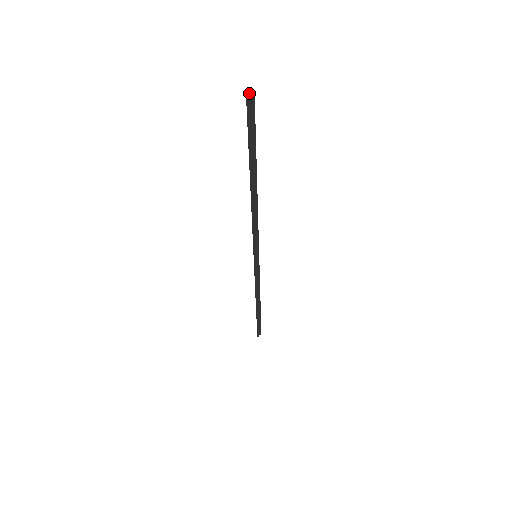
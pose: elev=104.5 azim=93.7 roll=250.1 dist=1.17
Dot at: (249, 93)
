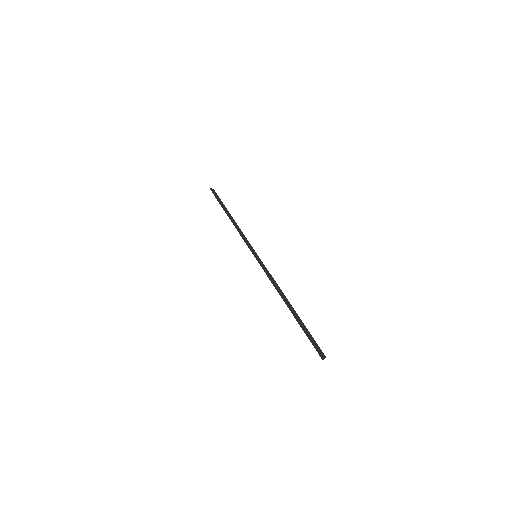
Dot at: (211, 188)
